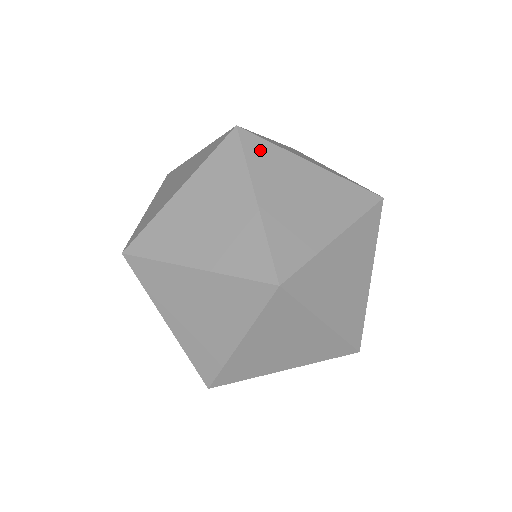
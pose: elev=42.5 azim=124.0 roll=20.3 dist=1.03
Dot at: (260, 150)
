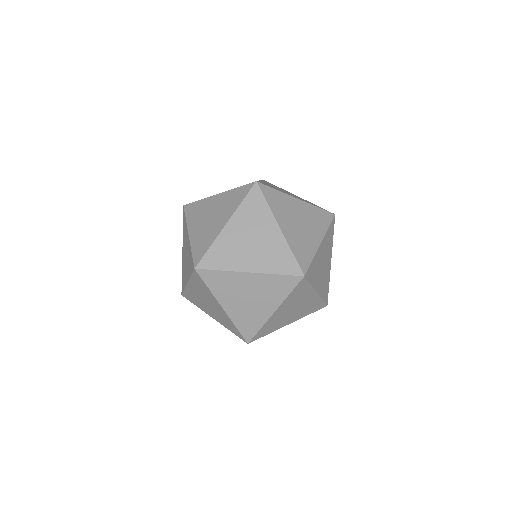
Dot at: (214, 279)
